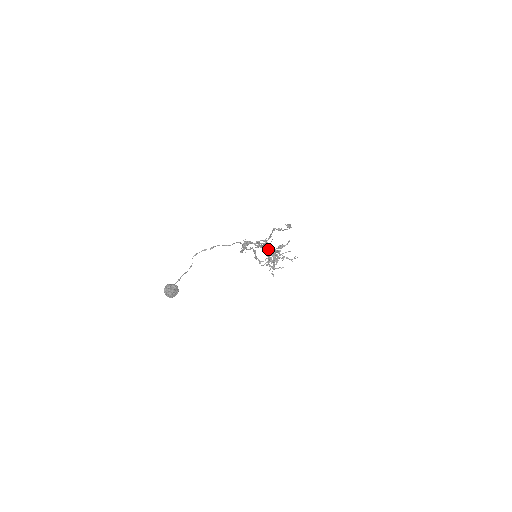
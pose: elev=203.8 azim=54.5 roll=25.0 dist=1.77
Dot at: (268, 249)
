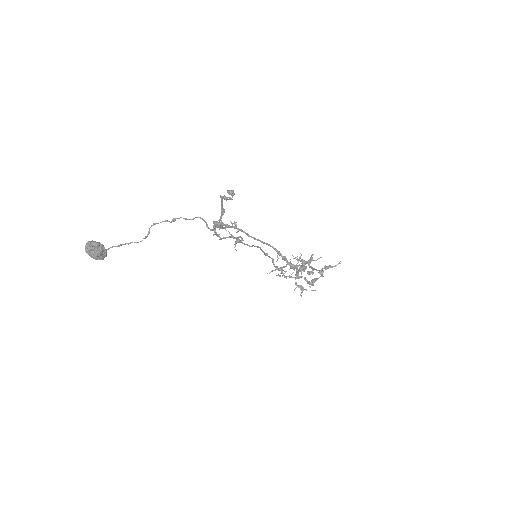
Dot at: (310, 267)
